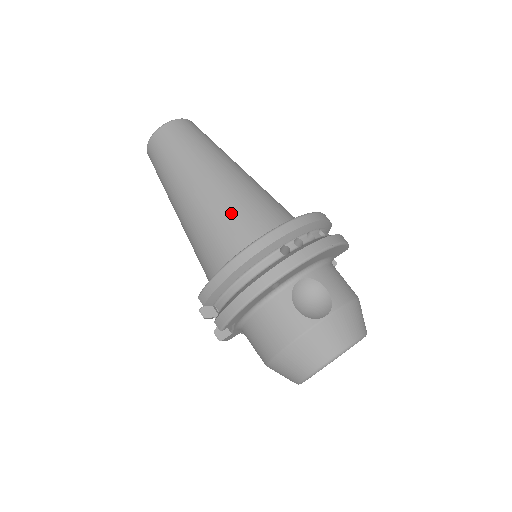
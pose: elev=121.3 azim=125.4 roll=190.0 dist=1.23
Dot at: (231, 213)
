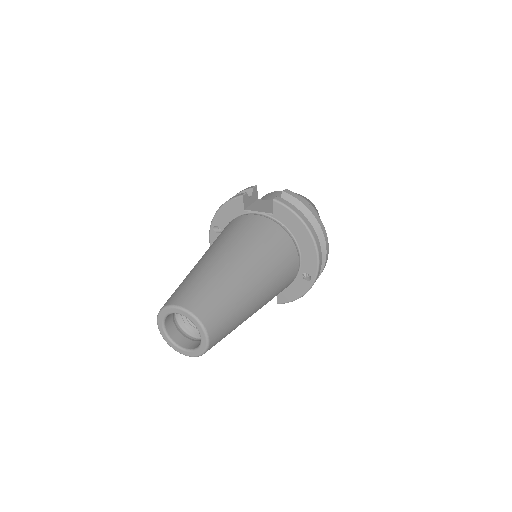
Dot at: (282, 284)
